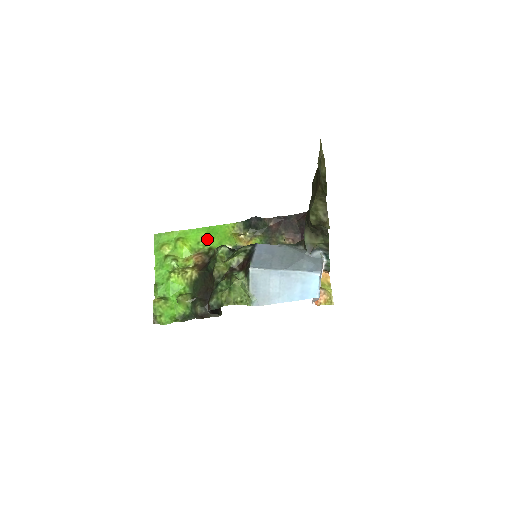
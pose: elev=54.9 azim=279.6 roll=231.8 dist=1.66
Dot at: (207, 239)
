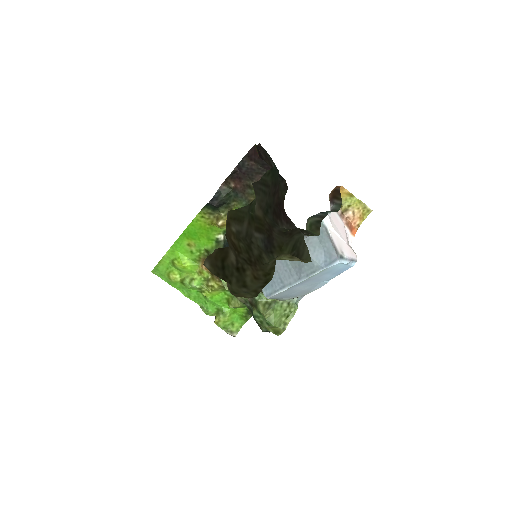
Dot at: (194, 244)
